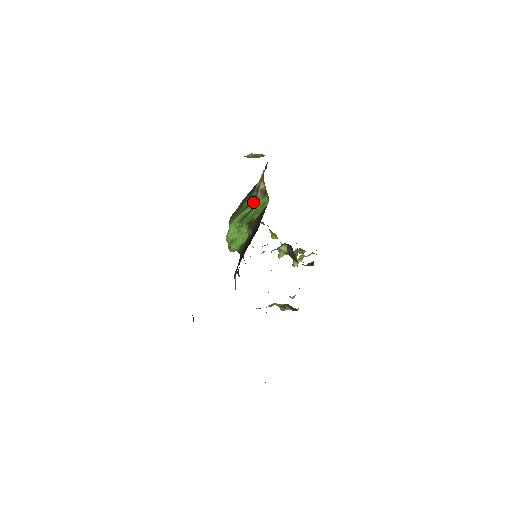
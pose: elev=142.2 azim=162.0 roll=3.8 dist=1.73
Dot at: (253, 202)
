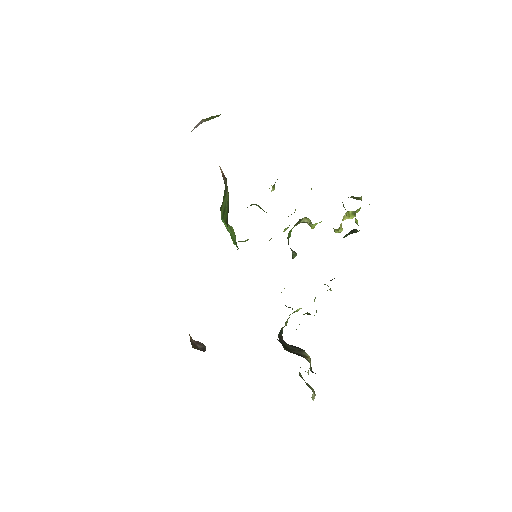
Dot at: (225, 190)
